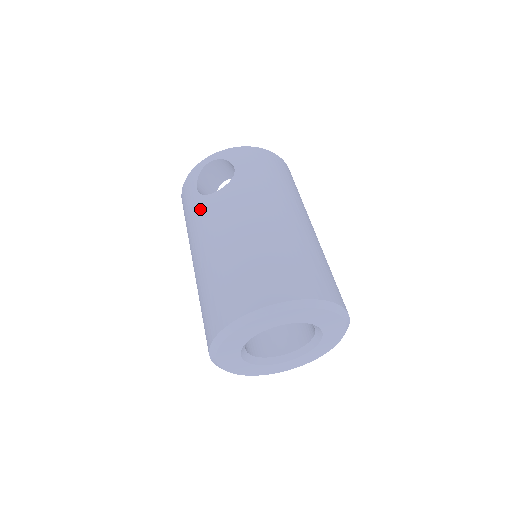
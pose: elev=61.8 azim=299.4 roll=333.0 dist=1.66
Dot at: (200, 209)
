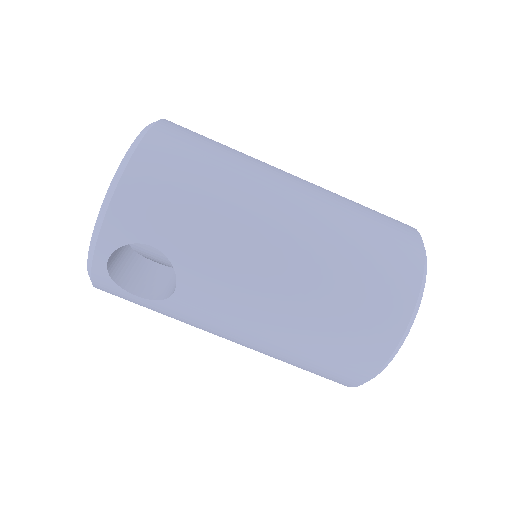
Dot at: (177, 314)
